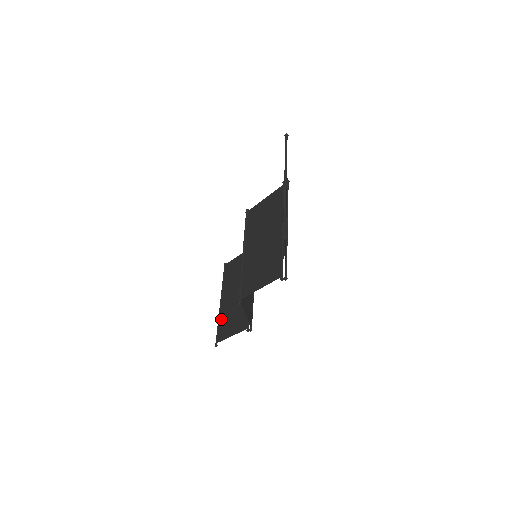
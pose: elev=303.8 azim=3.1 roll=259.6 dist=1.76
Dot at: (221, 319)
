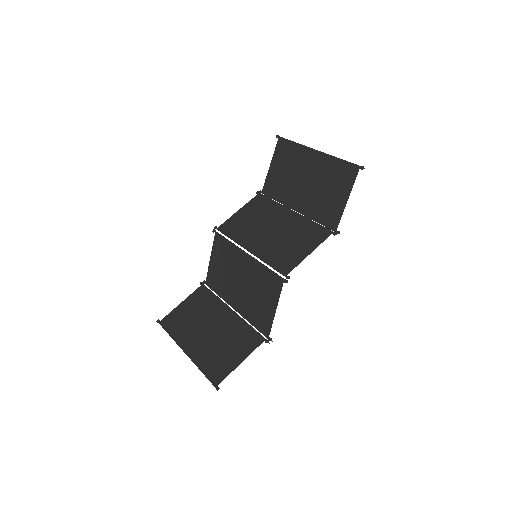
Dot at: (203, 362)
